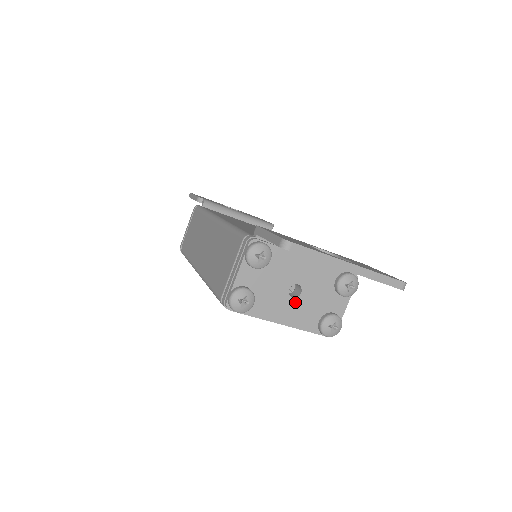
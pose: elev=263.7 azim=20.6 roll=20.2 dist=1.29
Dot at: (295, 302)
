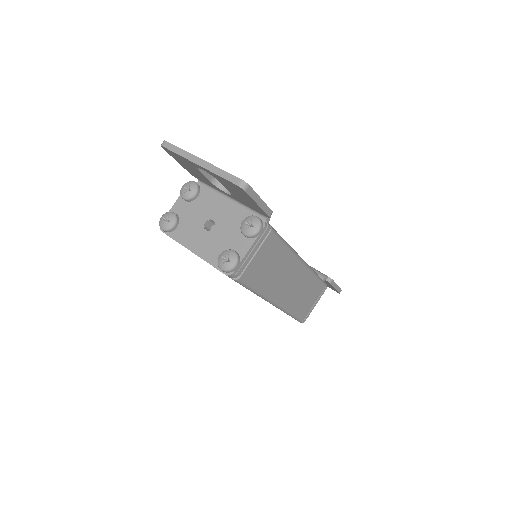
Dot at: (207, 234)
